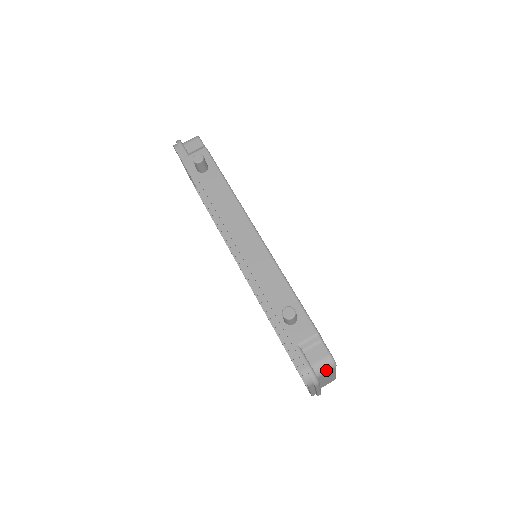
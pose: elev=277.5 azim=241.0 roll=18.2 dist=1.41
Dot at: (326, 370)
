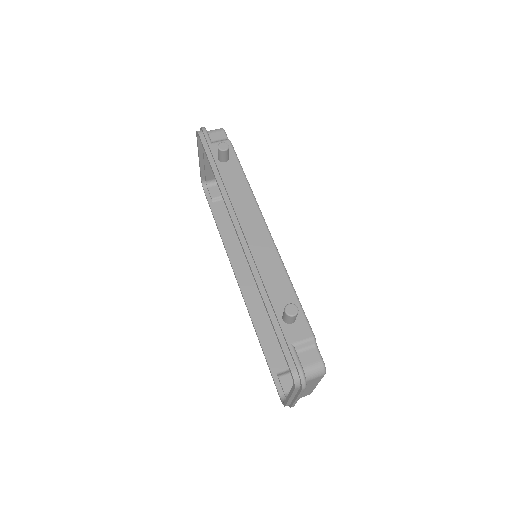
Dot at: (315, 375)
